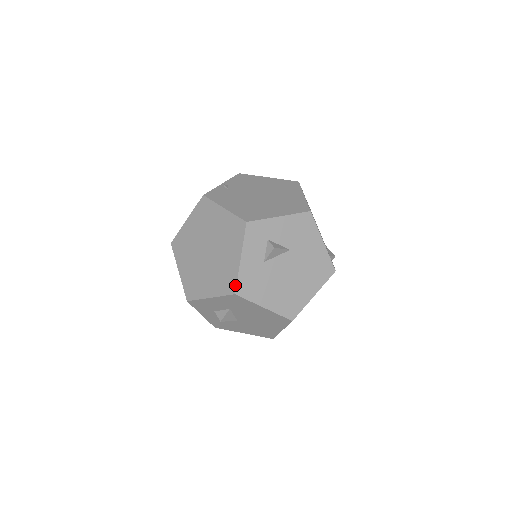
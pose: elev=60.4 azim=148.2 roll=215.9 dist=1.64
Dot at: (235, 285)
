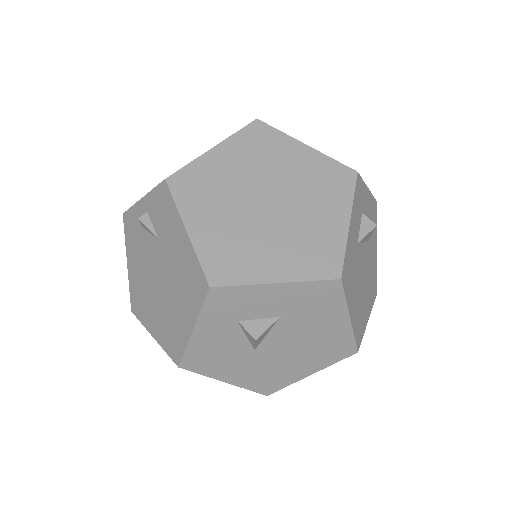
Dot at: (341, 263)
